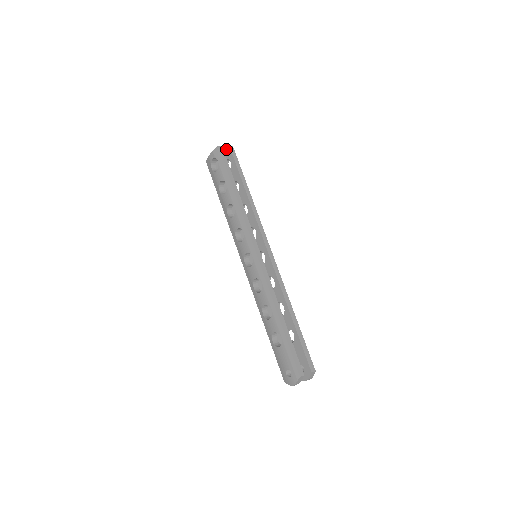
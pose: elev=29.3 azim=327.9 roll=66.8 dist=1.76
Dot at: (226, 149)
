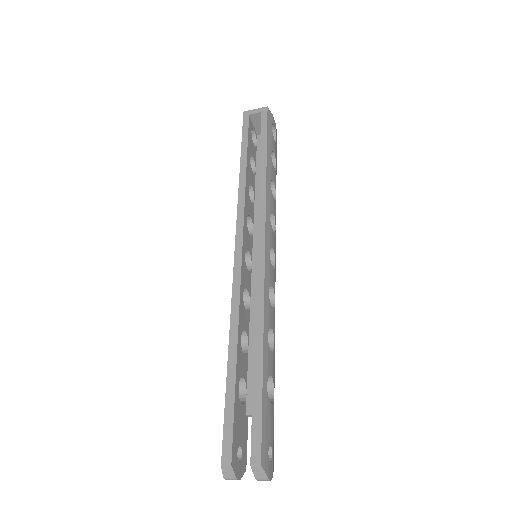
Dot at: (254, 113)
